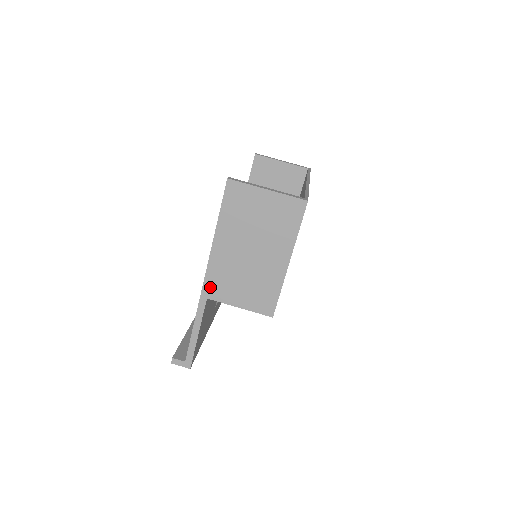
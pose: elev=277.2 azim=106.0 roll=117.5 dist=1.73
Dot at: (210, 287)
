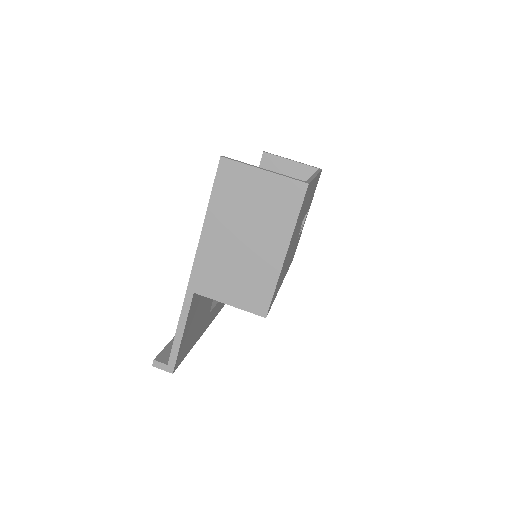
Dot at: (198, 280)
